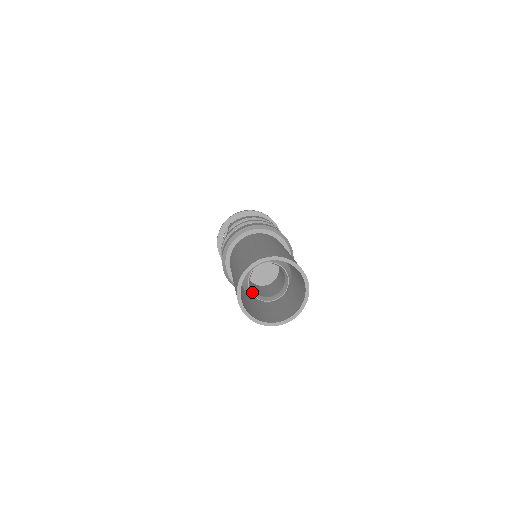
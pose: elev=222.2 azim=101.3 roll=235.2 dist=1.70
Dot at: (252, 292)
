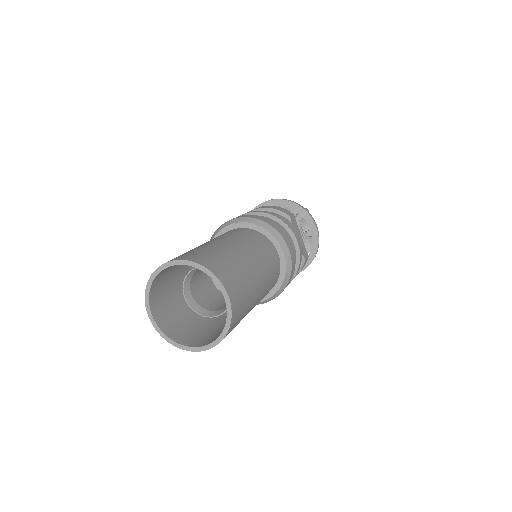
Dot at: (198, 311)
